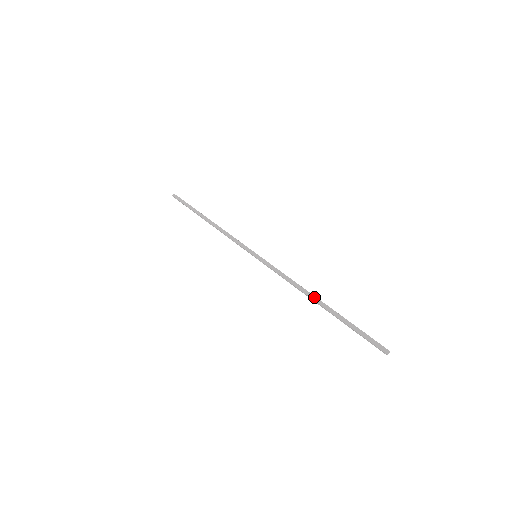
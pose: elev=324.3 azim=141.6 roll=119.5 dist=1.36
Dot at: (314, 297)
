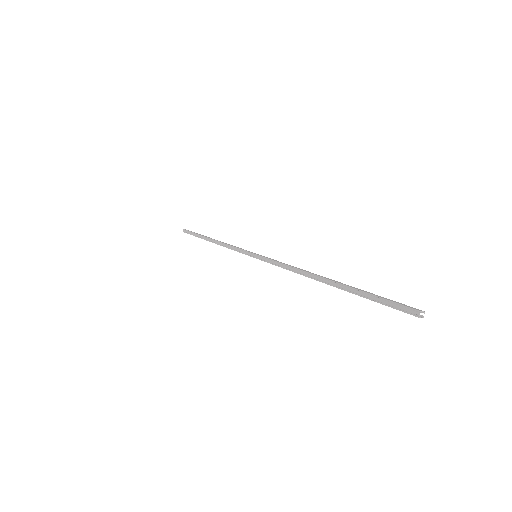
Dot at: occluded
